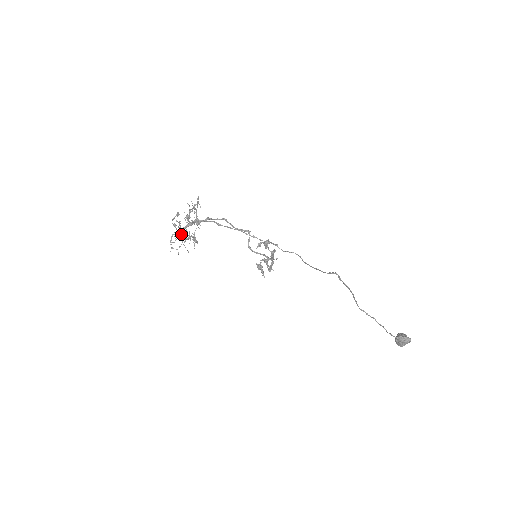
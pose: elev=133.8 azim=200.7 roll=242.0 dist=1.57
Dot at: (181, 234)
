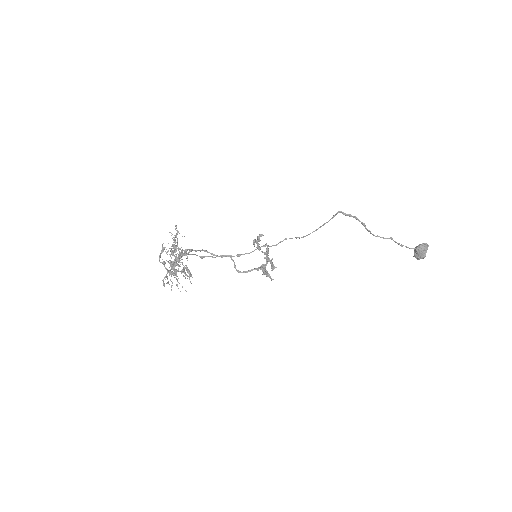
Dot at: (173, 272)
